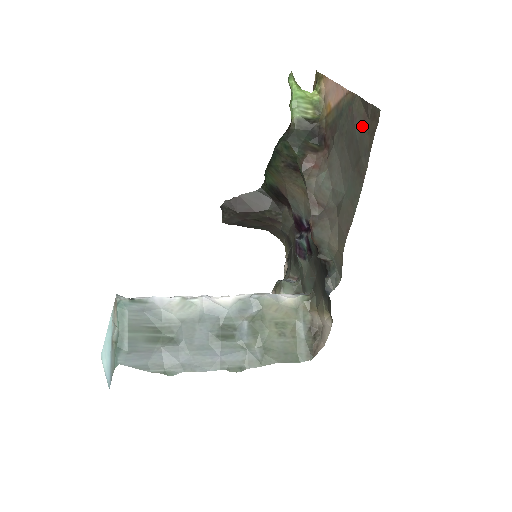
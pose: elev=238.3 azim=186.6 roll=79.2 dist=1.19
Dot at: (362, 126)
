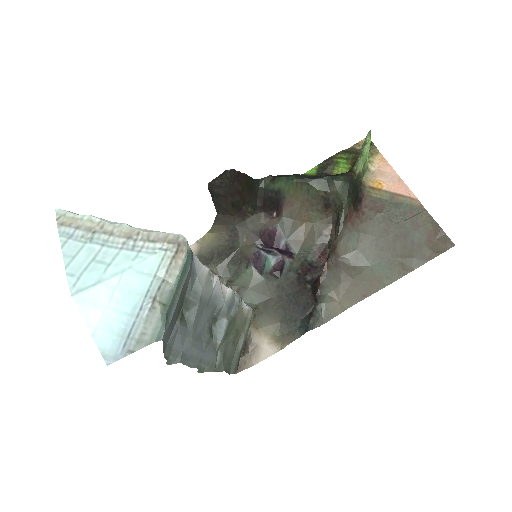
Dot at: (426, 238)
